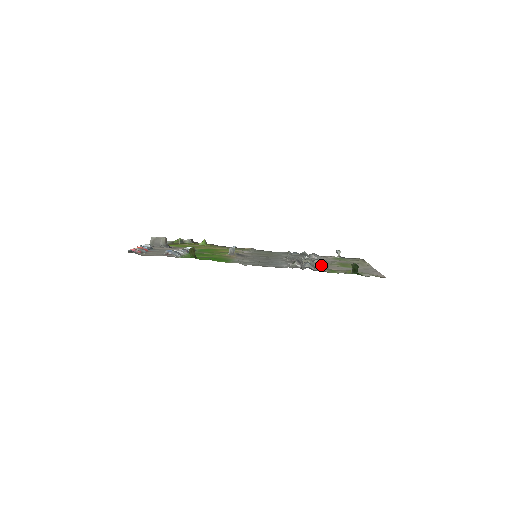
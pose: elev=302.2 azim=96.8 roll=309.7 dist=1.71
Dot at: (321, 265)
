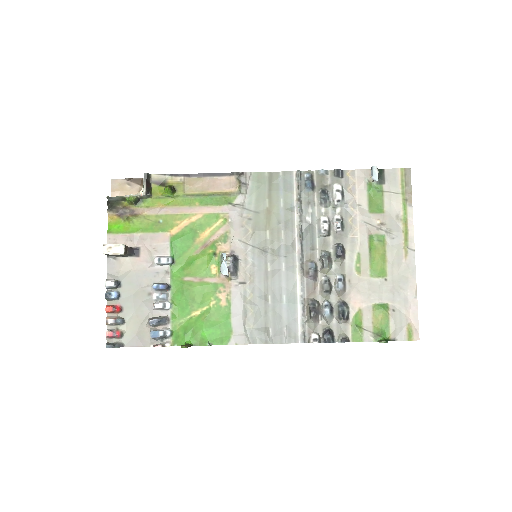
Dot at: (343, 310)
